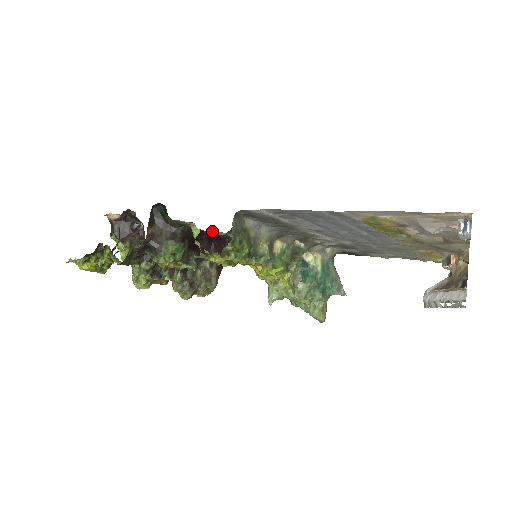
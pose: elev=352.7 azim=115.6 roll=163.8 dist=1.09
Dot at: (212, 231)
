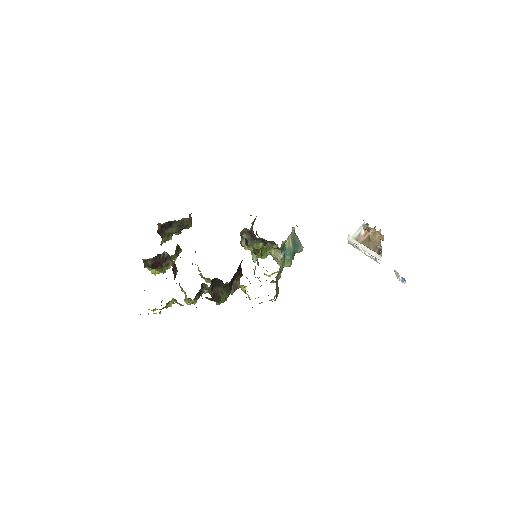
Dot at: occluded
